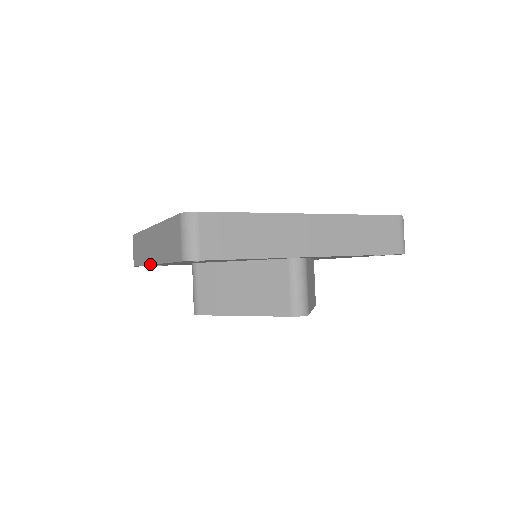
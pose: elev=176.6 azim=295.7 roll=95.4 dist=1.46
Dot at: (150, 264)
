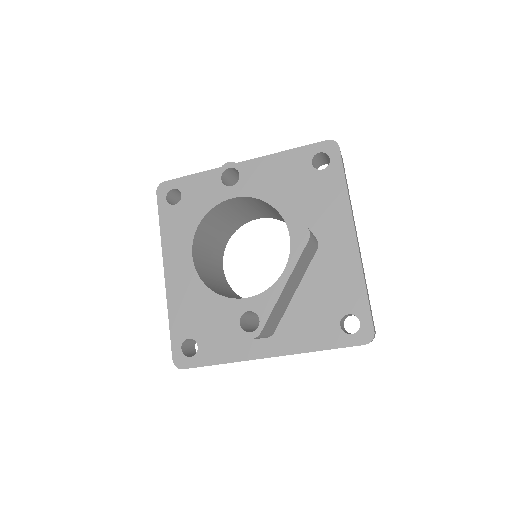
Dot at: (165, 281)
